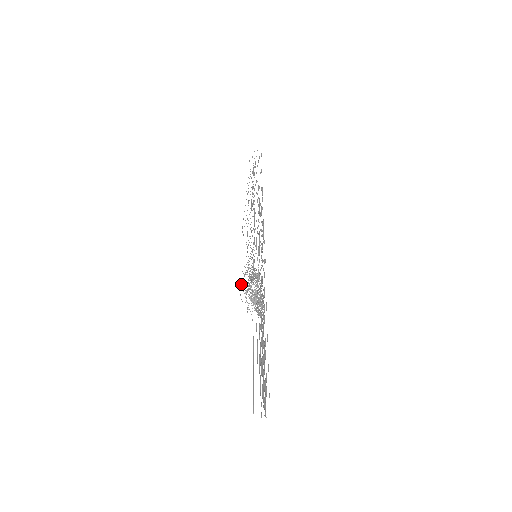
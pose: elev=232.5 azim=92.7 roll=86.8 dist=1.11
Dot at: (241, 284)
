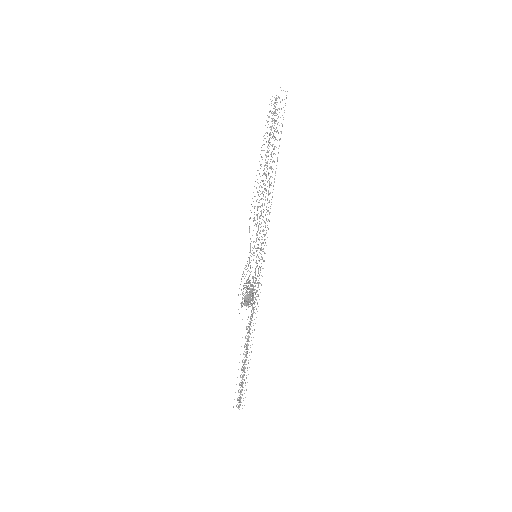
Dot at: occluded
